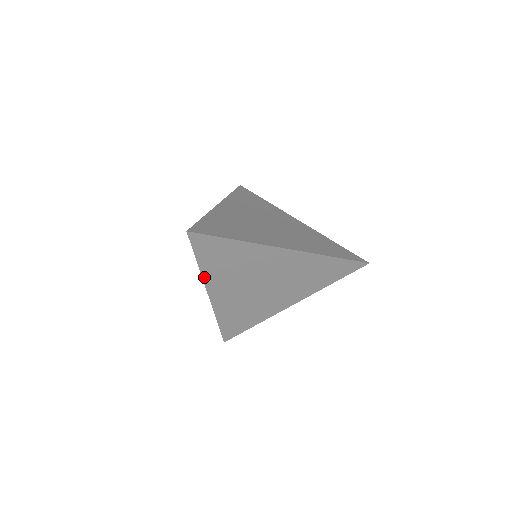
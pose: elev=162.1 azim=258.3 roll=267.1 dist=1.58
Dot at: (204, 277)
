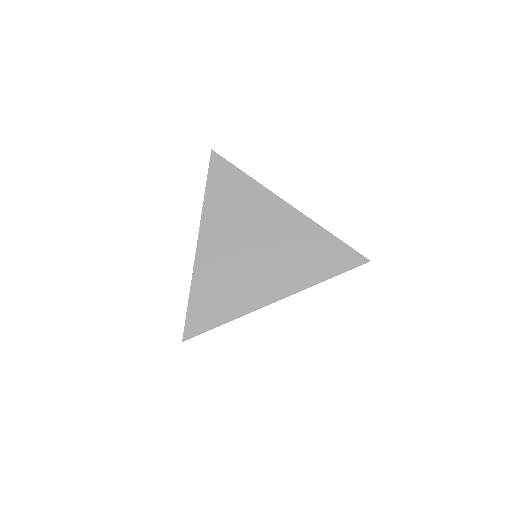
Dot at: (204, 212)
